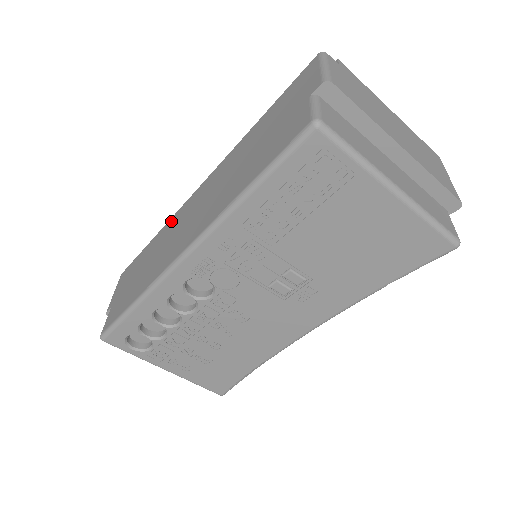
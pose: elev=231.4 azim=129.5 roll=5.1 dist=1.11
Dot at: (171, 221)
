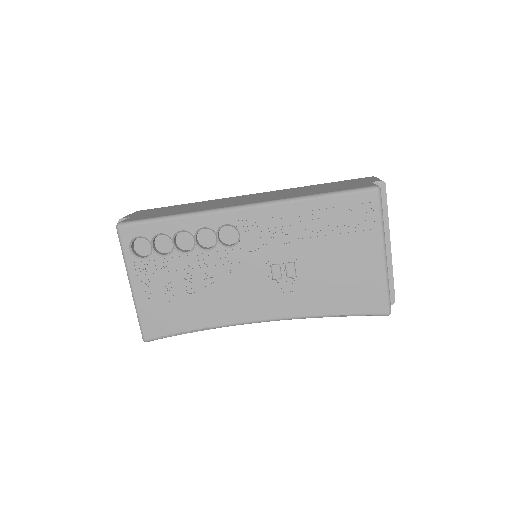
Dot at: (215, 200)
